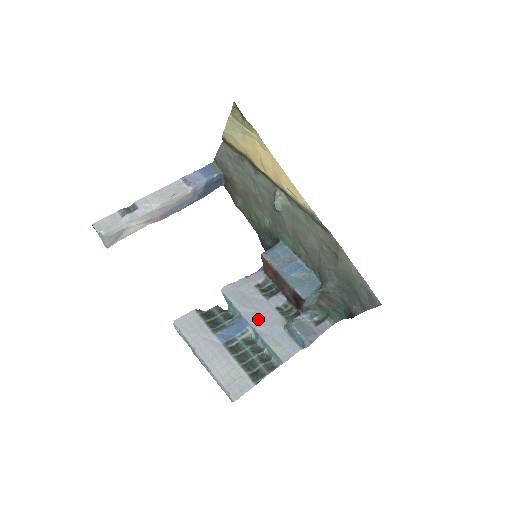
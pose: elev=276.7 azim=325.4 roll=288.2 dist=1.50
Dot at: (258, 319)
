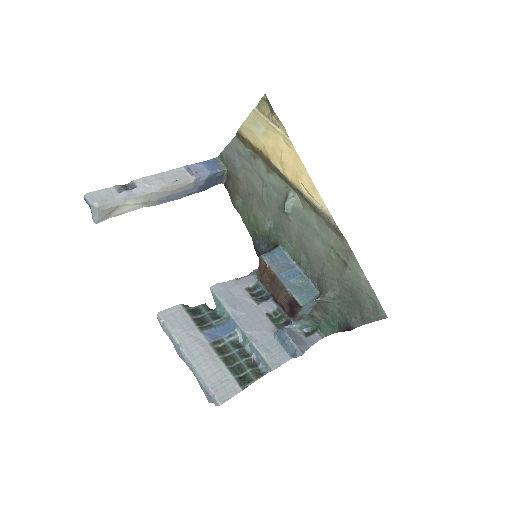
Dot at: (248, 322)
